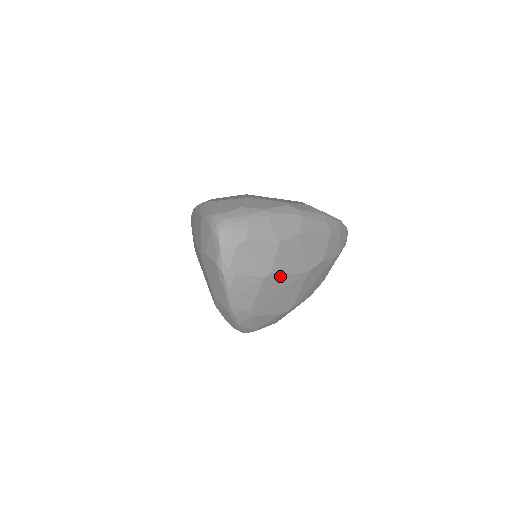
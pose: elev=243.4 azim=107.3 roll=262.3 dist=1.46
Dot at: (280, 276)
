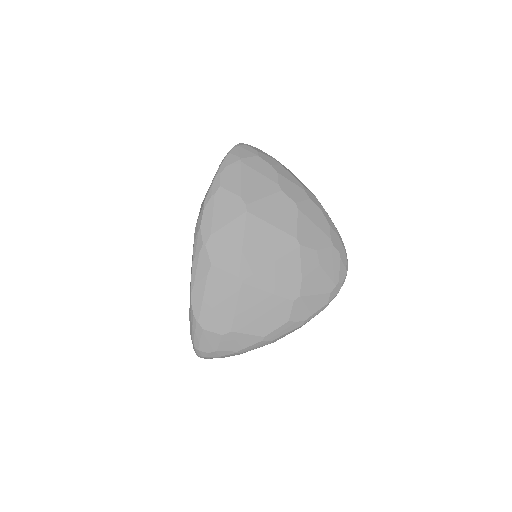
Dot at: occluded
